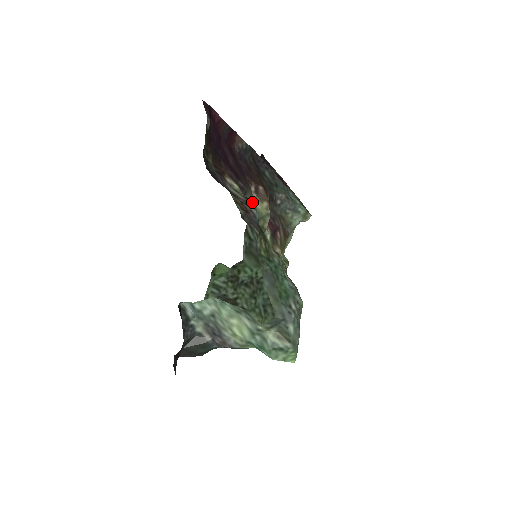
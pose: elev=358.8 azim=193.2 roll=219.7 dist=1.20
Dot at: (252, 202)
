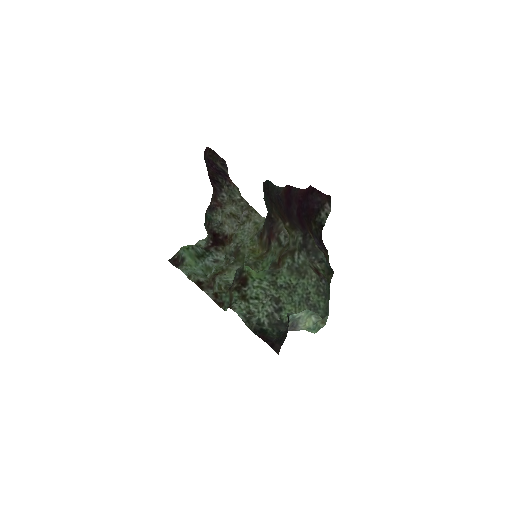
Dot at: (294, 236)
